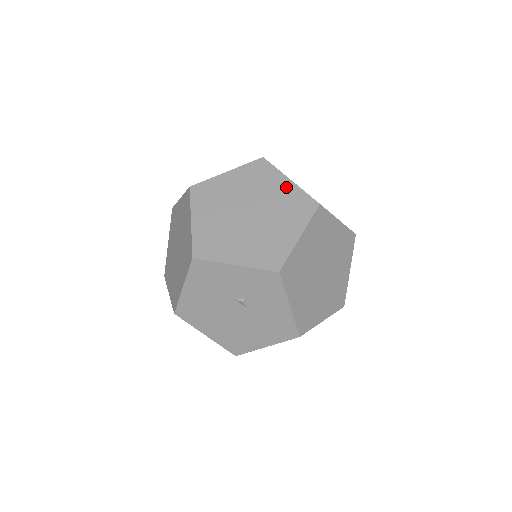
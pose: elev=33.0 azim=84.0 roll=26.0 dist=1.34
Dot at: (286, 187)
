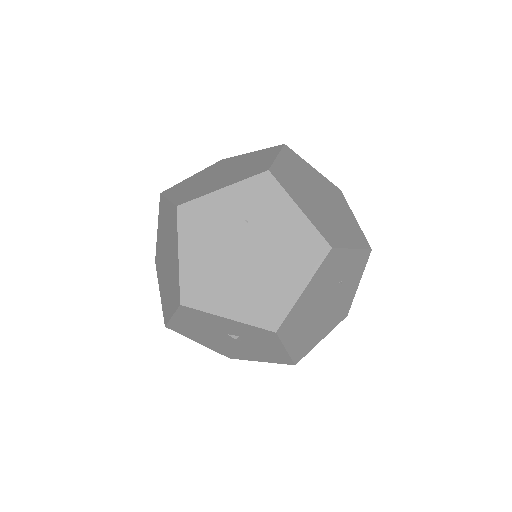
Dot at: (293, 219)
